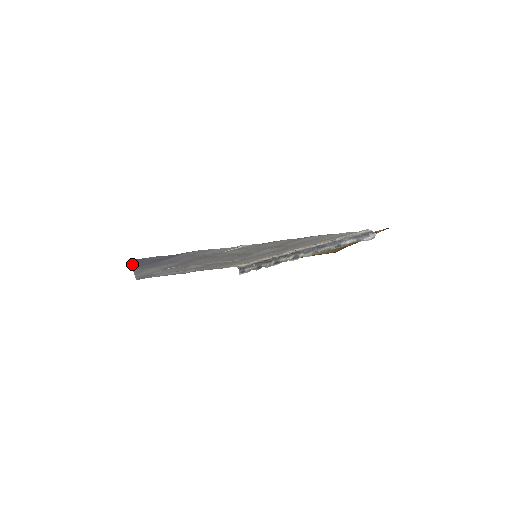
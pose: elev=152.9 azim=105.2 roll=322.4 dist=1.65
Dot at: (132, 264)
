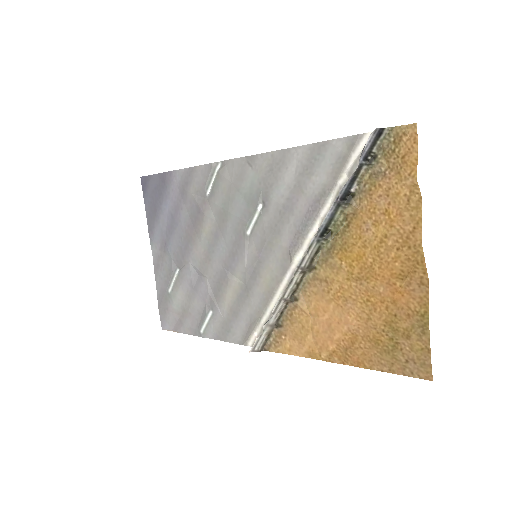
Dot at: (146, 205)
